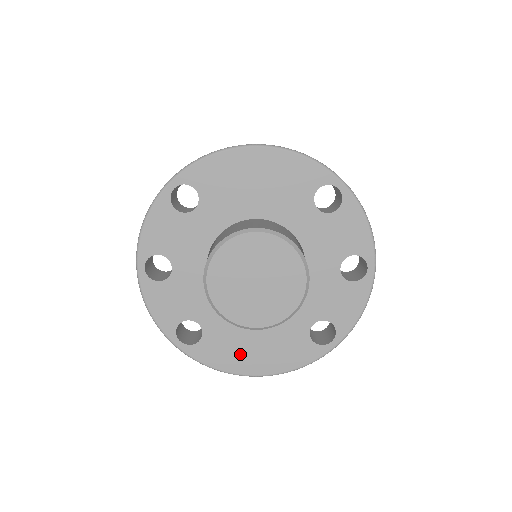
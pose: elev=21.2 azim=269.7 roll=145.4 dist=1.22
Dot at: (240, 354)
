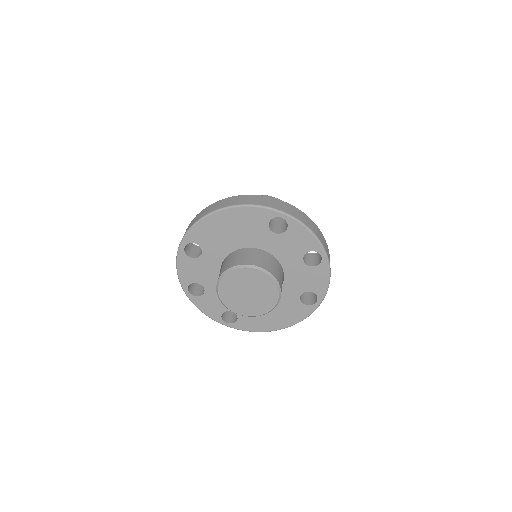
Dot at: (264, 321)
